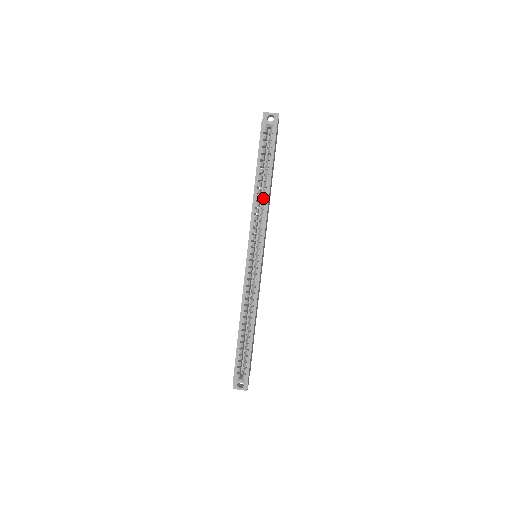
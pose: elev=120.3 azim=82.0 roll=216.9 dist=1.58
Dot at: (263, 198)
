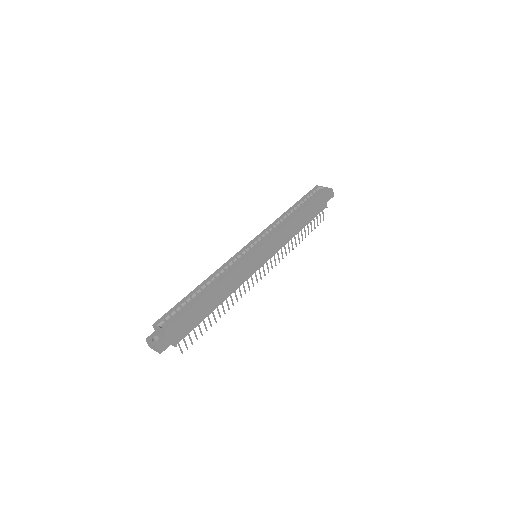
Dot at: (288, 218)
